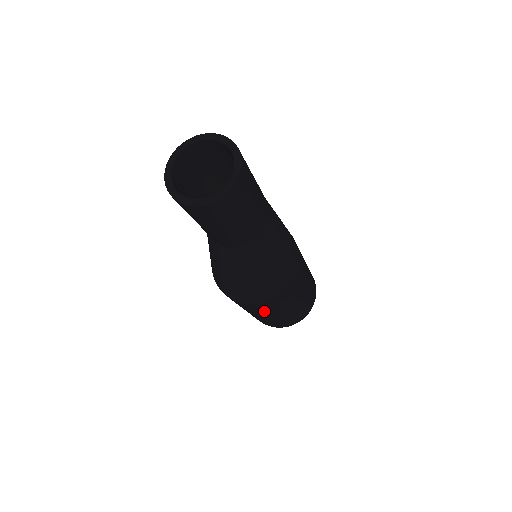
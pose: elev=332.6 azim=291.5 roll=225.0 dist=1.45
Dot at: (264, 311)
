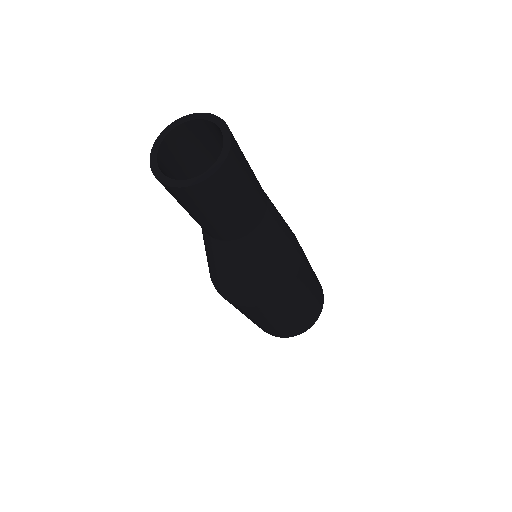
Dot at: (264, 316)
